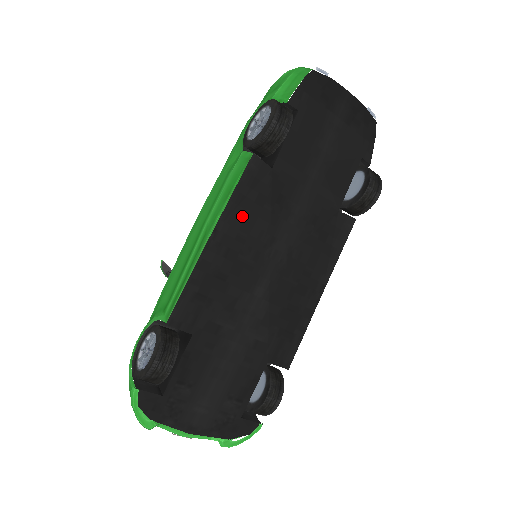
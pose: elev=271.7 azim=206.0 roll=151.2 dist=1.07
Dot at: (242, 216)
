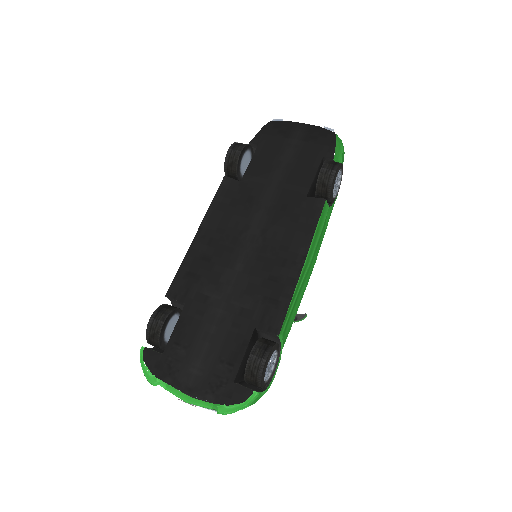
Dot at: (220, 216)
